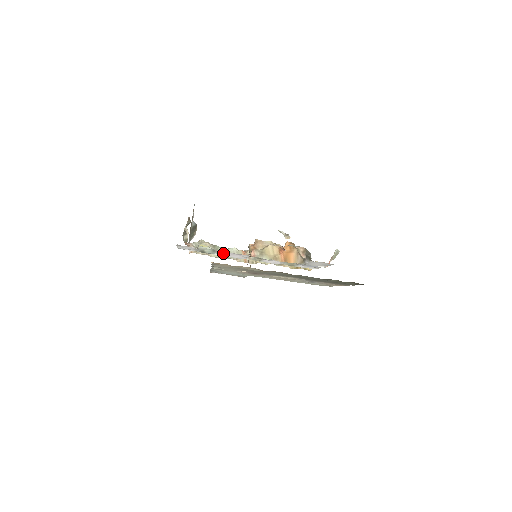
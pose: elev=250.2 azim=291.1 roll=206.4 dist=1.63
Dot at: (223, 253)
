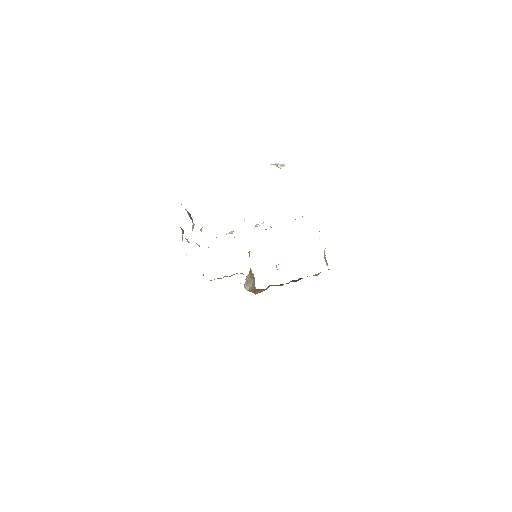
Dot at: occluded
